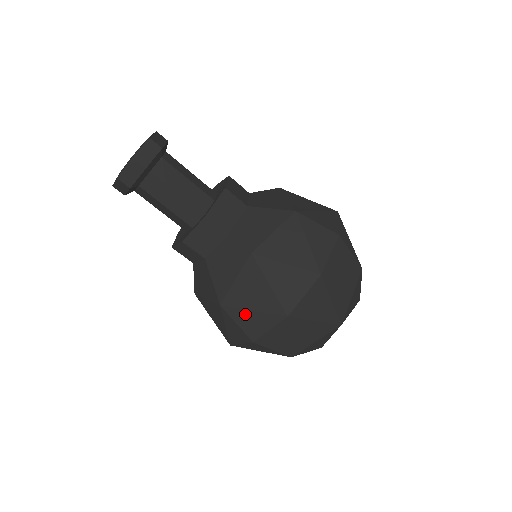
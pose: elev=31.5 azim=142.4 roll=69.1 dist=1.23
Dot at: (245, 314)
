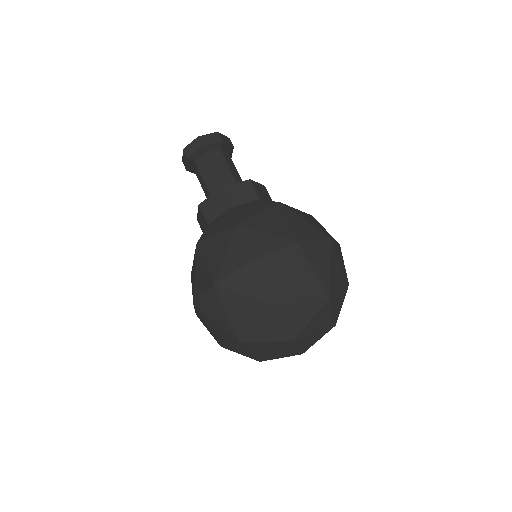
Dot at: (258, 235)
